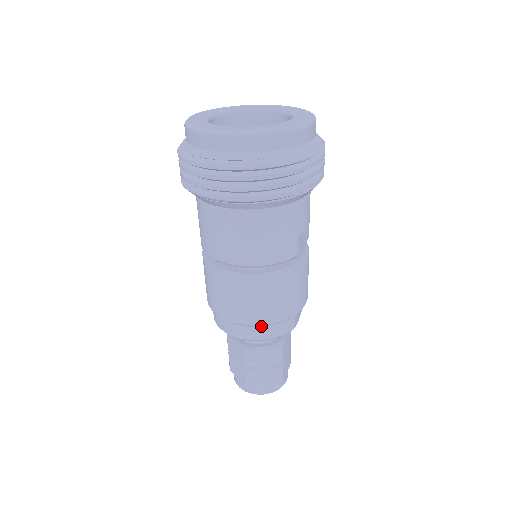
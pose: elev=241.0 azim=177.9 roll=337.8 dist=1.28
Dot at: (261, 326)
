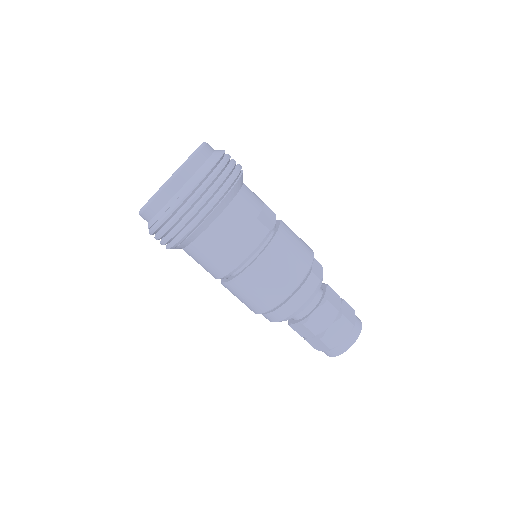
Dot at: (292, 296)
